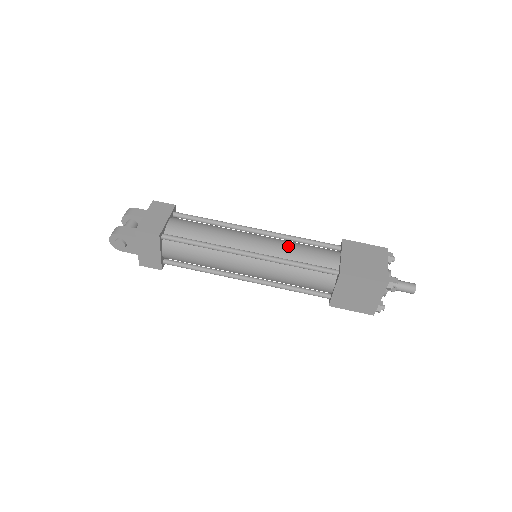
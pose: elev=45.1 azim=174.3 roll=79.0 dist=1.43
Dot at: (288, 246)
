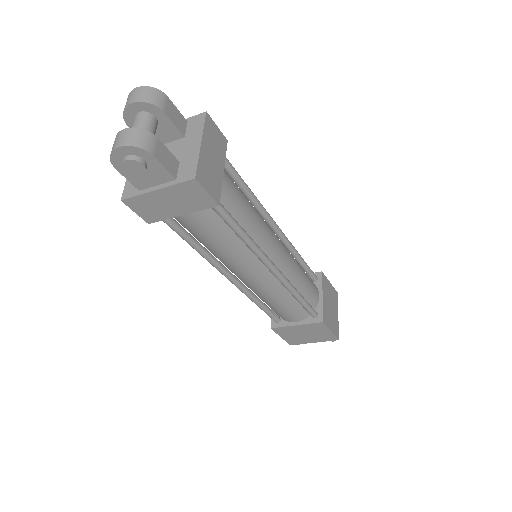
Dot at: (298, 269)
